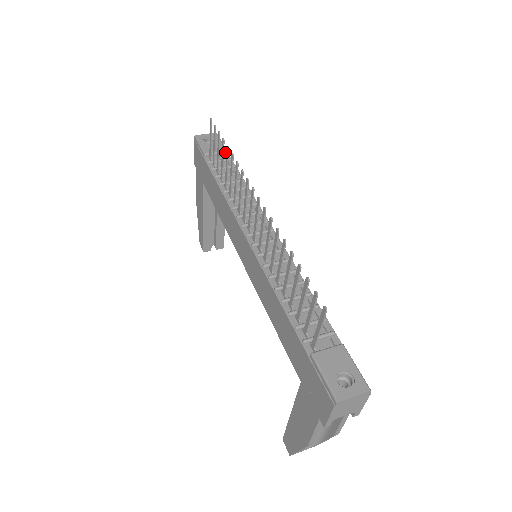
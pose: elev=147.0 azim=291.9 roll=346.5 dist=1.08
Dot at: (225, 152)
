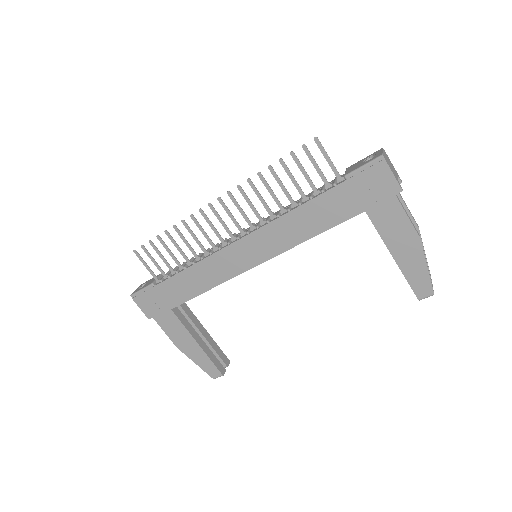
Dot at: (161, 275)
